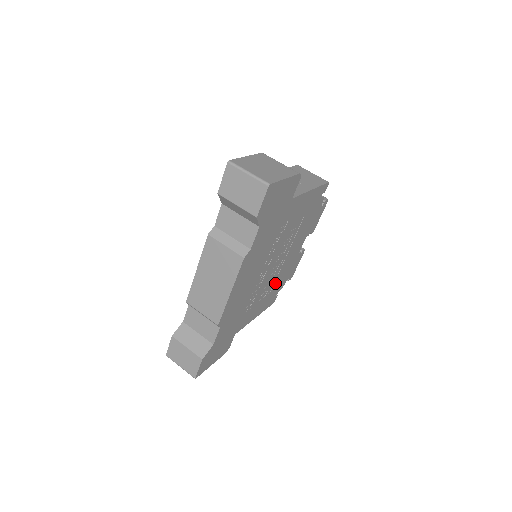
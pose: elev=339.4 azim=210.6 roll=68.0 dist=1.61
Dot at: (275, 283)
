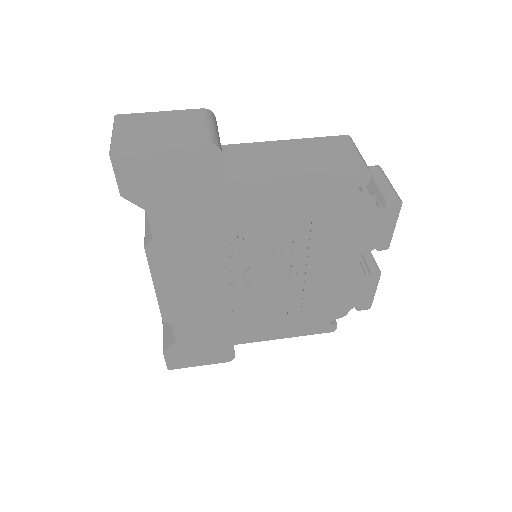
Dot at: (307, 303)
